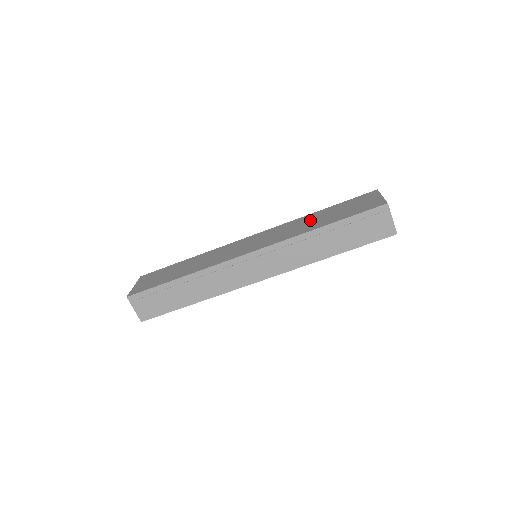
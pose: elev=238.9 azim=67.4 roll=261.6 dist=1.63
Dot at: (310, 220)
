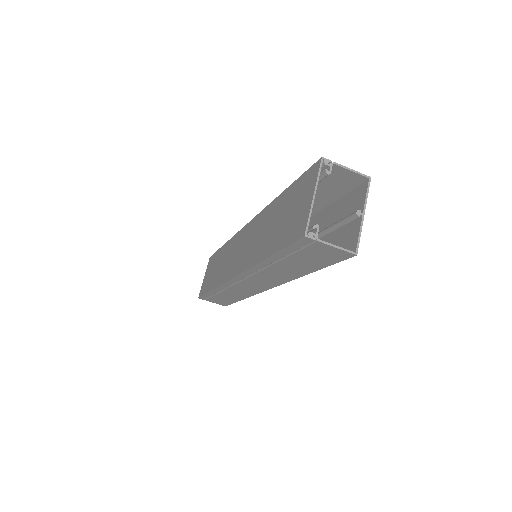
Dot at: (267, 224)
